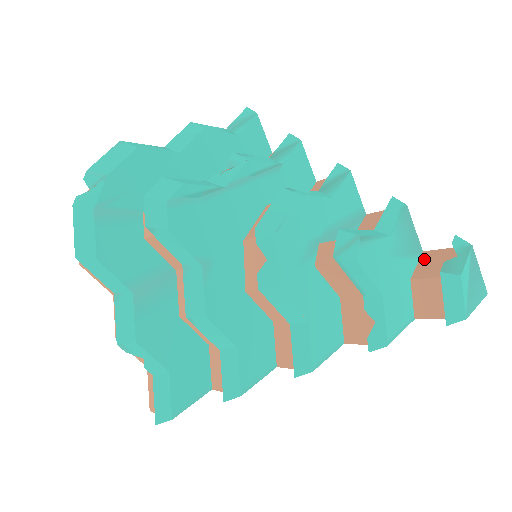
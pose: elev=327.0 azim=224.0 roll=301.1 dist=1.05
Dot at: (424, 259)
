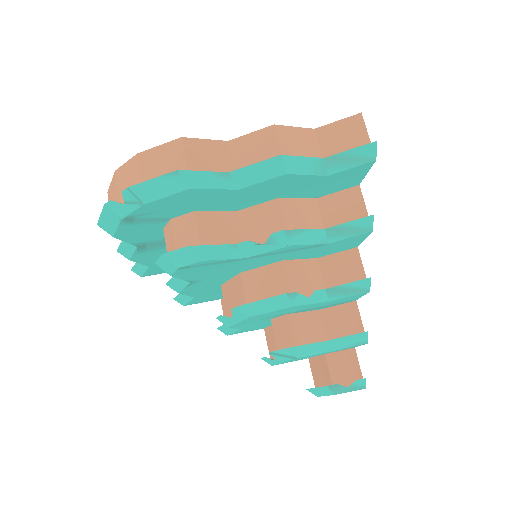
Dot at: (346, 354)
